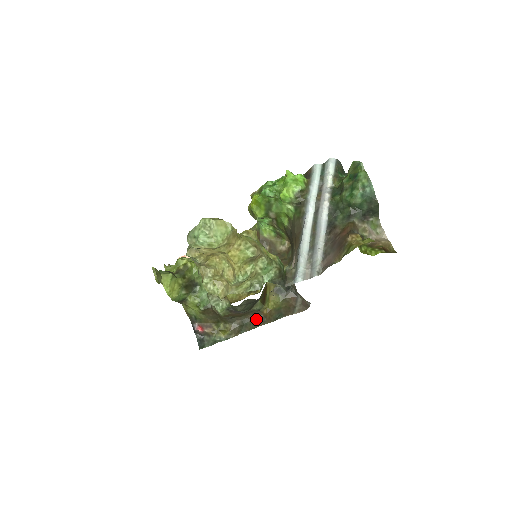
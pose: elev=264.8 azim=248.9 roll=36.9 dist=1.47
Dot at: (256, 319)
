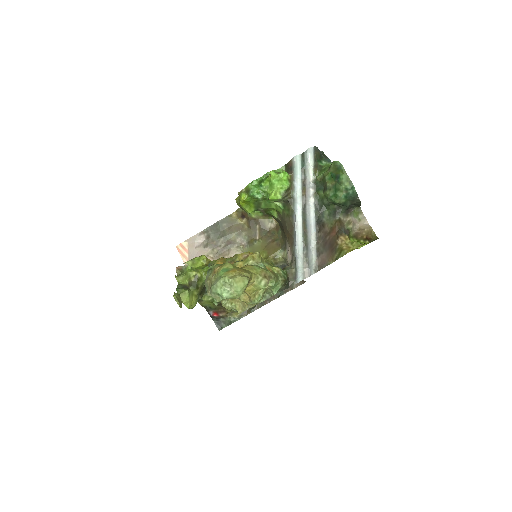
Dot at: occluded
